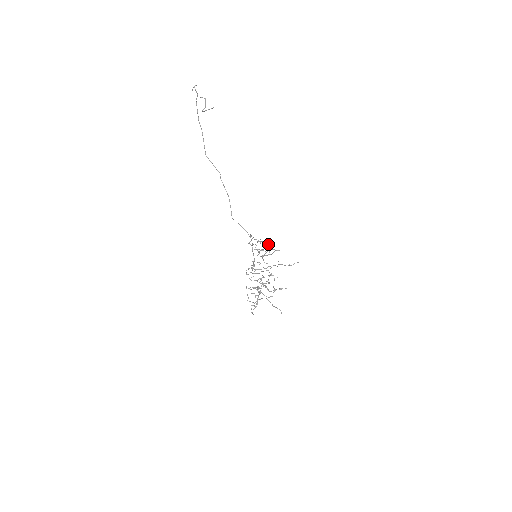
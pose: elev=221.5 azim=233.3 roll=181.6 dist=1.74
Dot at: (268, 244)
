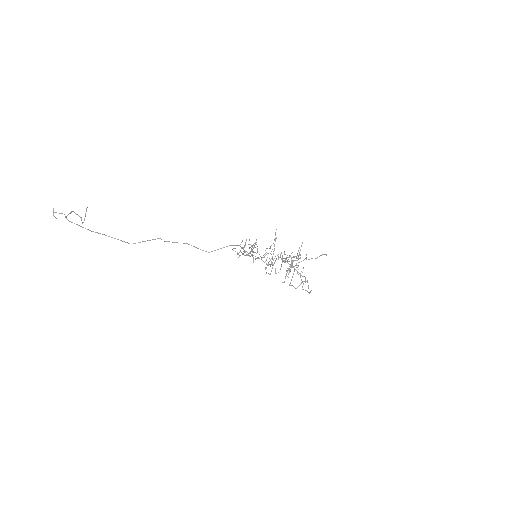
Dot at: occluded
